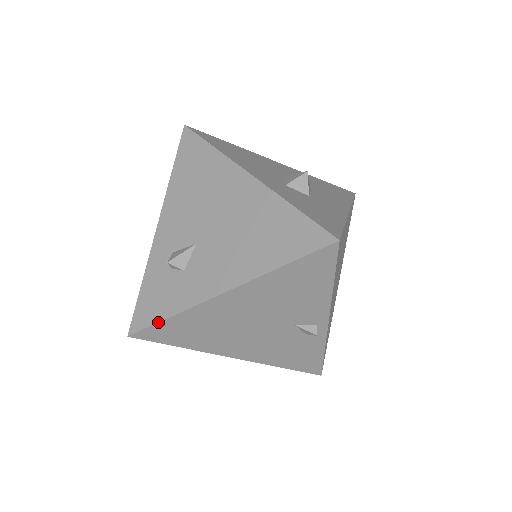
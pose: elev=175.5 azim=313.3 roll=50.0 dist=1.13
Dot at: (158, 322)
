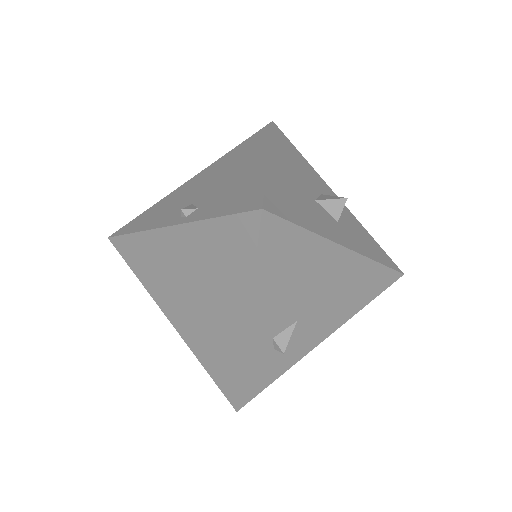
Dot at: occluded
